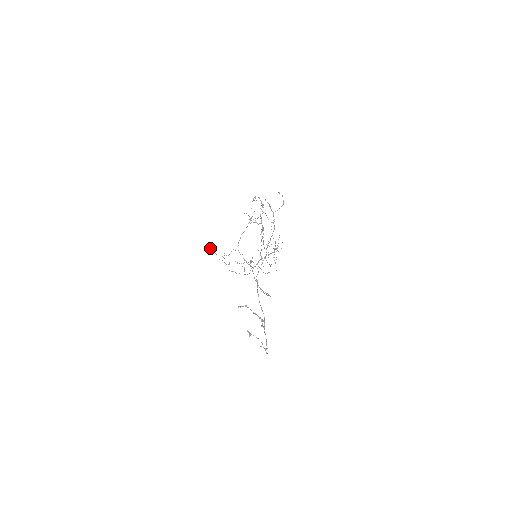
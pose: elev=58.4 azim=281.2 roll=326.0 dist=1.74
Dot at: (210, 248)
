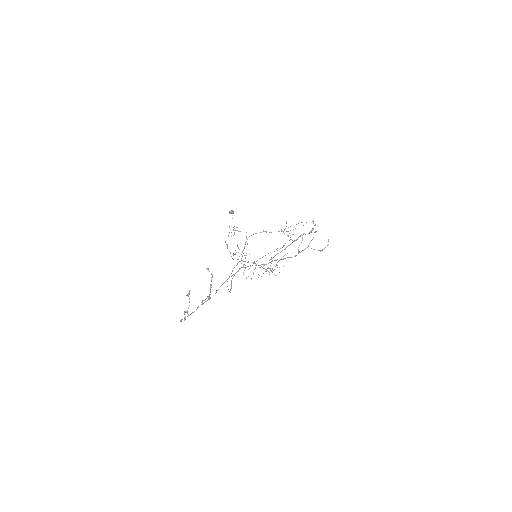
Dot at: occluded
